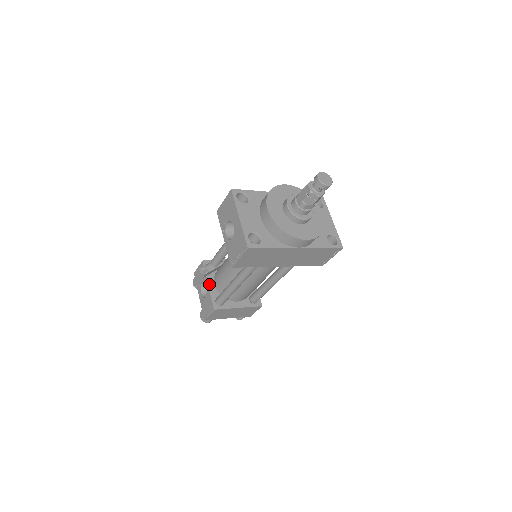
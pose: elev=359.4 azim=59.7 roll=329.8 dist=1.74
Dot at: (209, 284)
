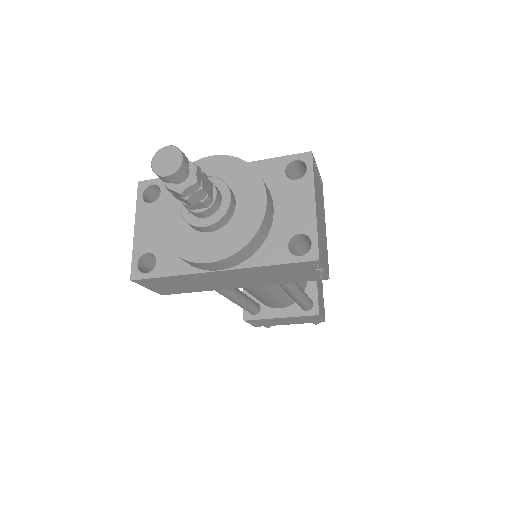
Dot at: occluded
